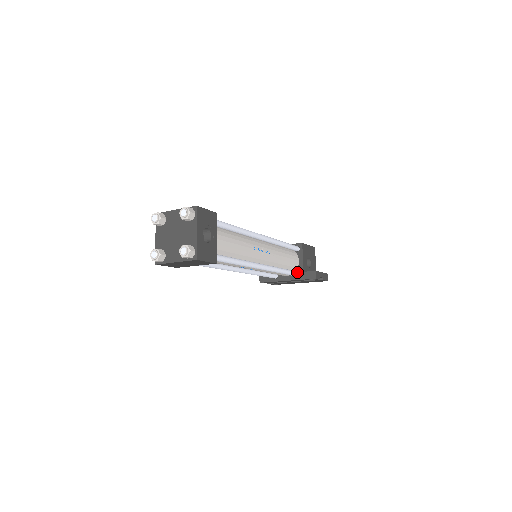
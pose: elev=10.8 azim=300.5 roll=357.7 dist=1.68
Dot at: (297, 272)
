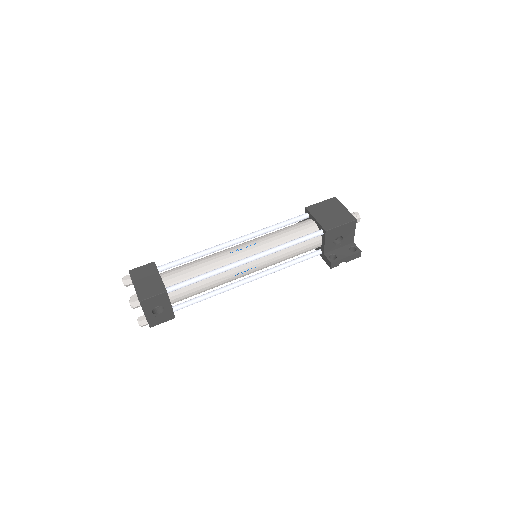
Dot at: (316, 254)
